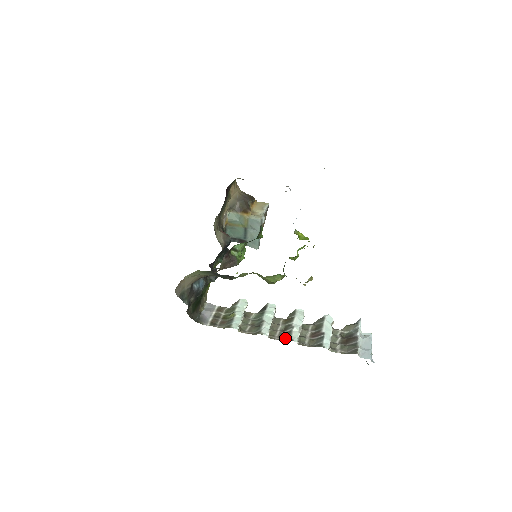
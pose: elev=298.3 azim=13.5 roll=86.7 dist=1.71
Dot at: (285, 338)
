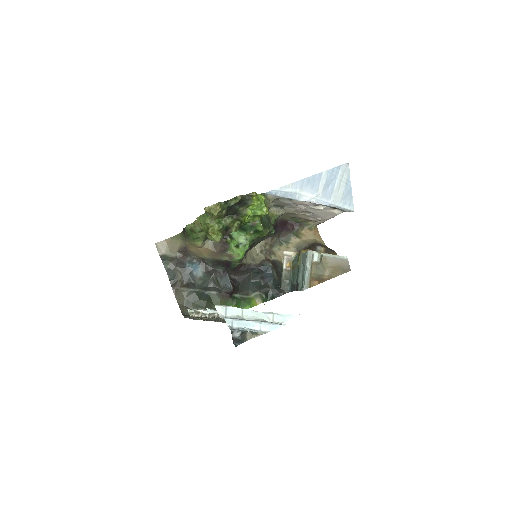
Dot at: occluded
